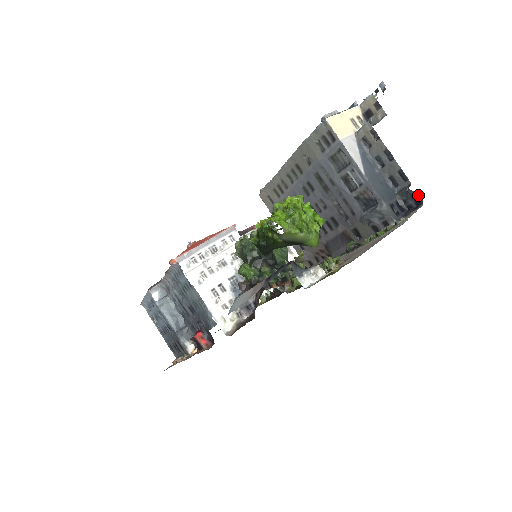
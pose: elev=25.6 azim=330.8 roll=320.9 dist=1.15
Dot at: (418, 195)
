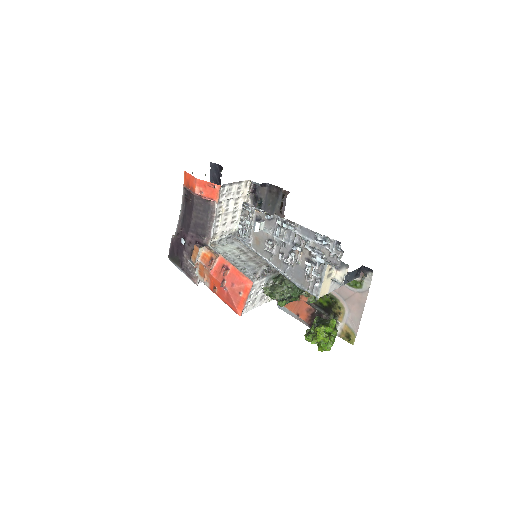
Dot at: occluded
